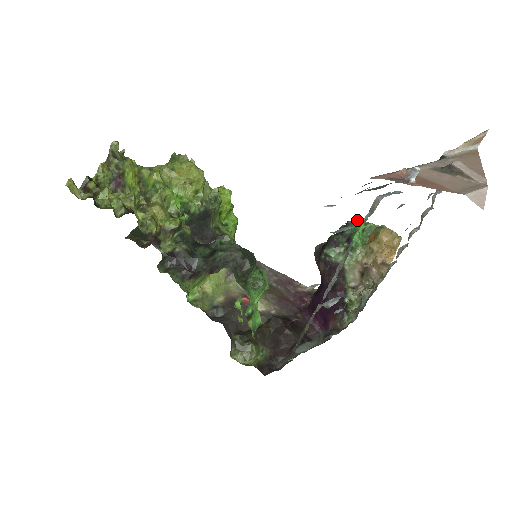
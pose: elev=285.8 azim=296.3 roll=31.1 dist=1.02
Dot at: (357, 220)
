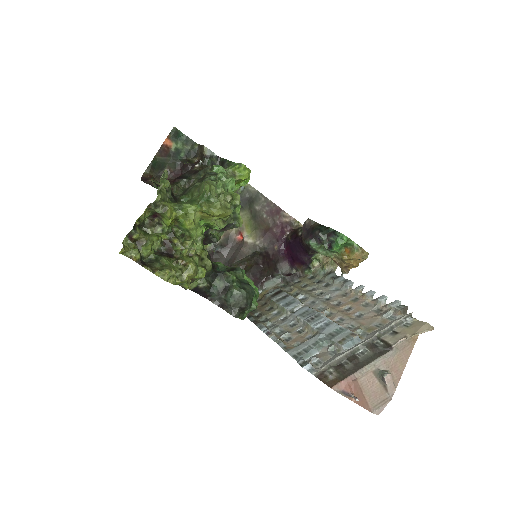
Dot at: (343, 236)
